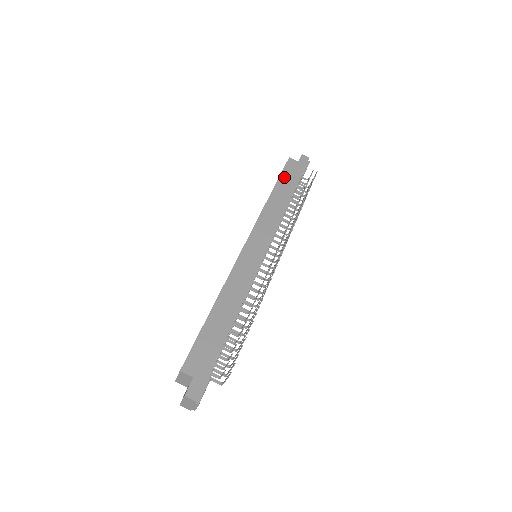
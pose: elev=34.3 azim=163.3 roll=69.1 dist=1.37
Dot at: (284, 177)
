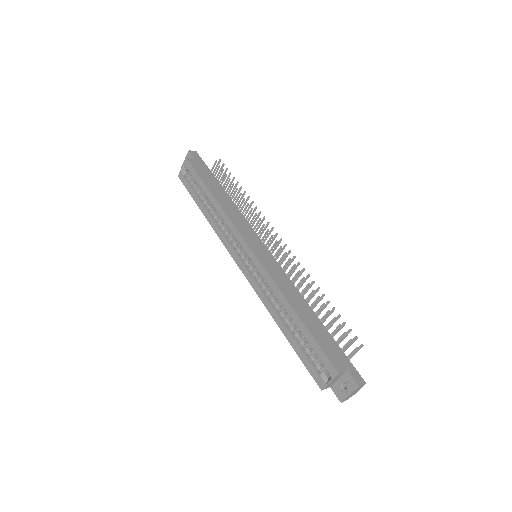
Dot at: (204, 177)
